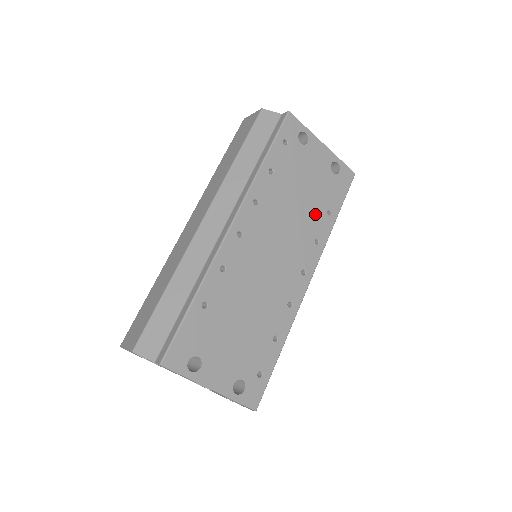
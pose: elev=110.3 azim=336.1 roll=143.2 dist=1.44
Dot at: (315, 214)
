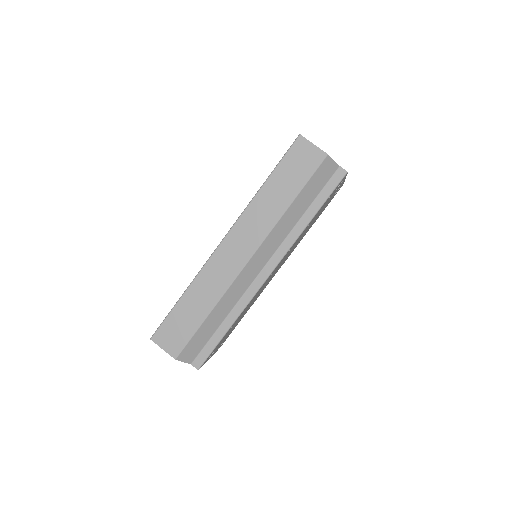
Dot at: (308, 229)
